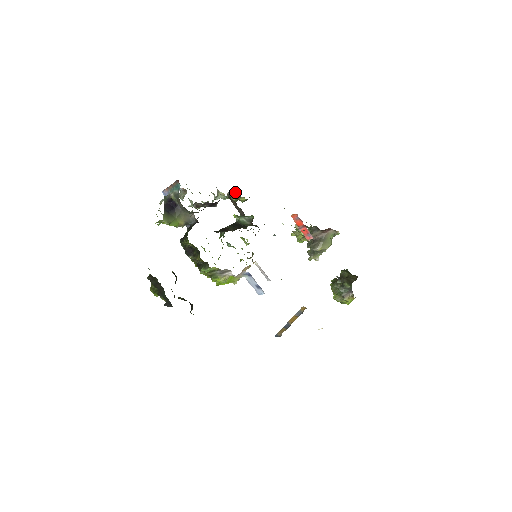
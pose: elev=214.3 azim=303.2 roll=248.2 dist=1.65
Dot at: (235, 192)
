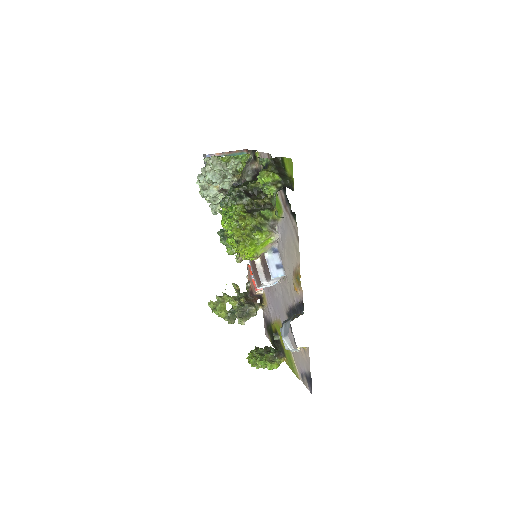
Dot at: occluded
